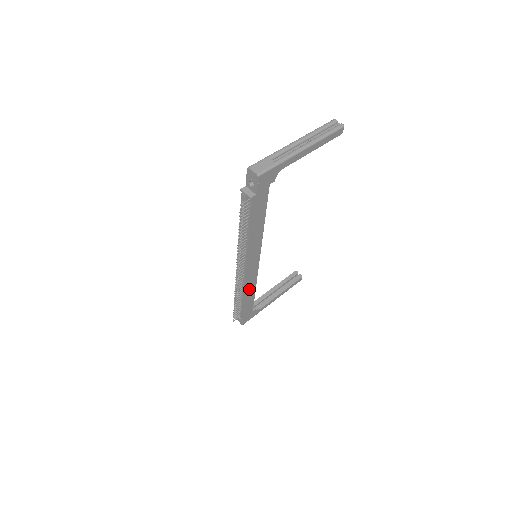
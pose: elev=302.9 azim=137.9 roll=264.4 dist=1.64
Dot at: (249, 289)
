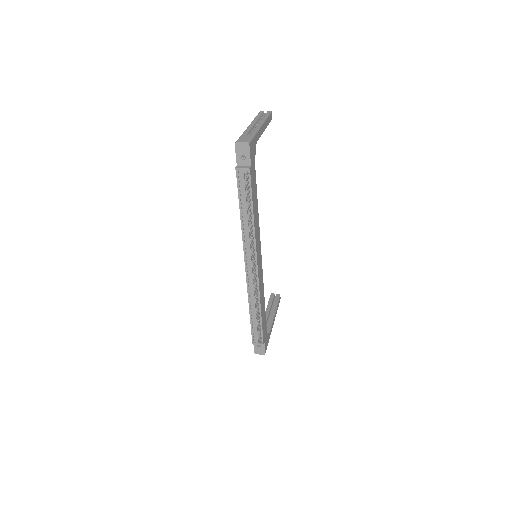
Dot at: (262, 298)
